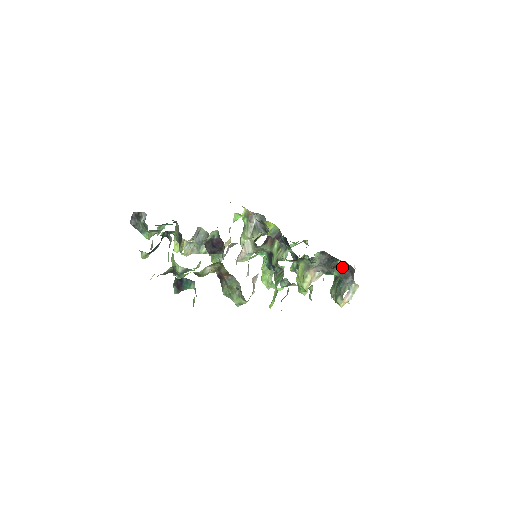
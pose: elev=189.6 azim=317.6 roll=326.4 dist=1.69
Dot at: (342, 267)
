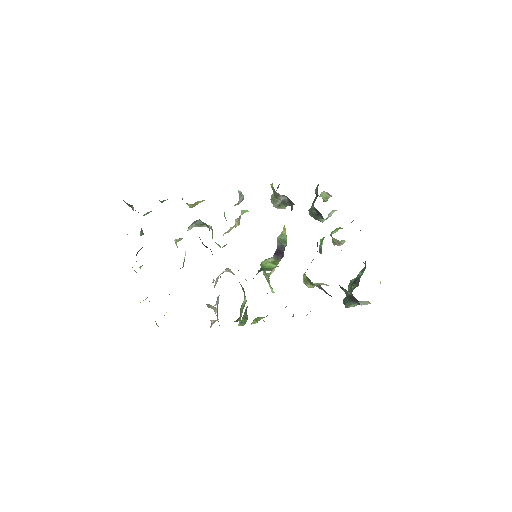
Dot at: (350, 294)
